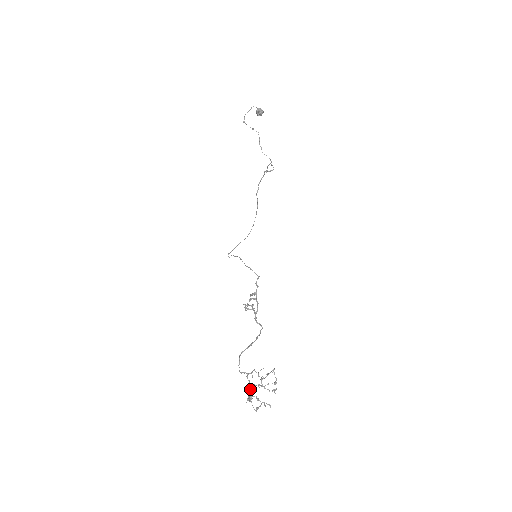
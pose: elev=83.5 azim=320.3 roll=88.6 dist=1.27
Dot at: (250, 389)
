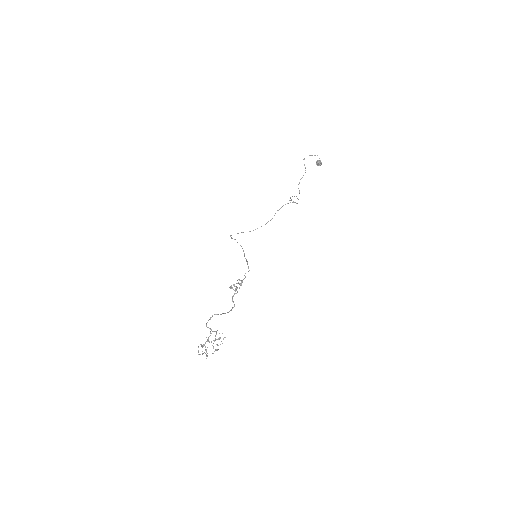
Dot at: (207, 341)
